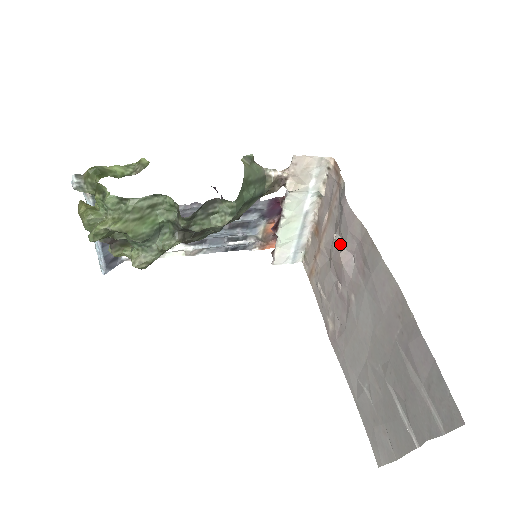
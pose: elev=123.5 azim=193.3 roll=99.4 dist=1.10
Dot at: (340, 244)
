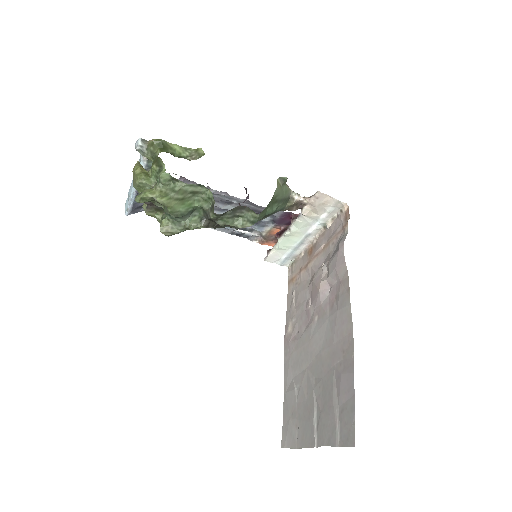
Dot at: (324, 273)
